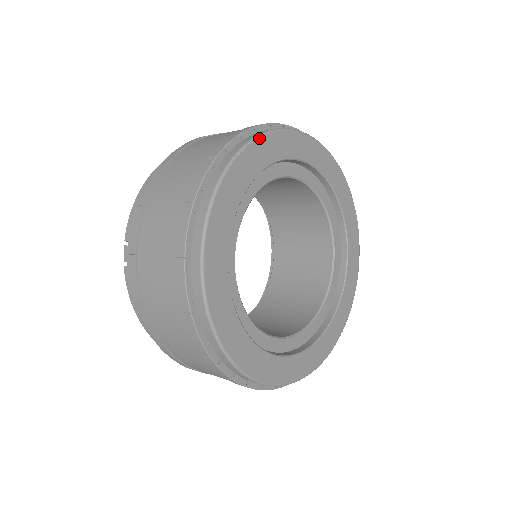
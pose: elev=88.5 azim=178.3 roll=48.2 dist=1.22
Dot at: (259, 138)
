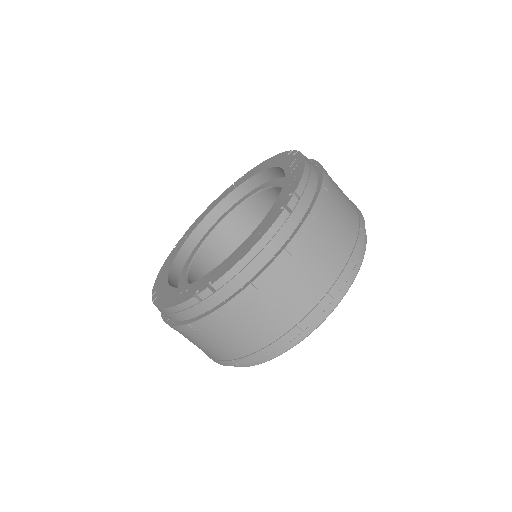
Dot at: occluded
